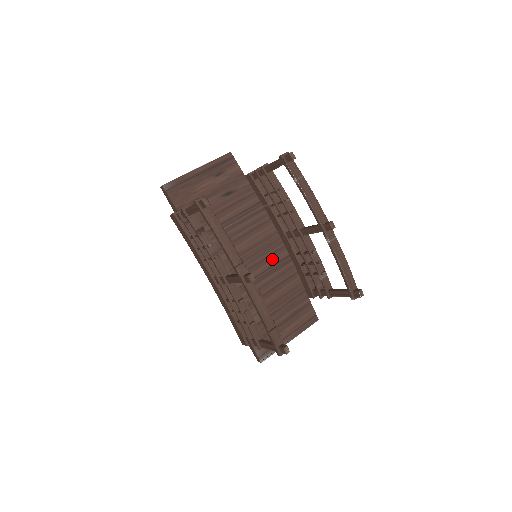
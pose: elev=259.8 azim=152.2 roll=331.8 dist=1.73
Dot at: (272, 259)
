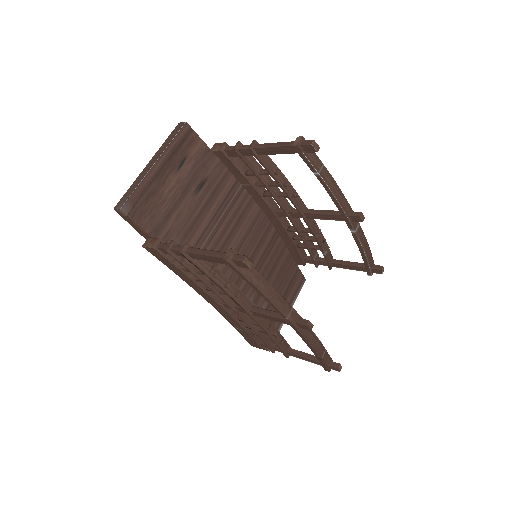
Dot at: (263, 244)
